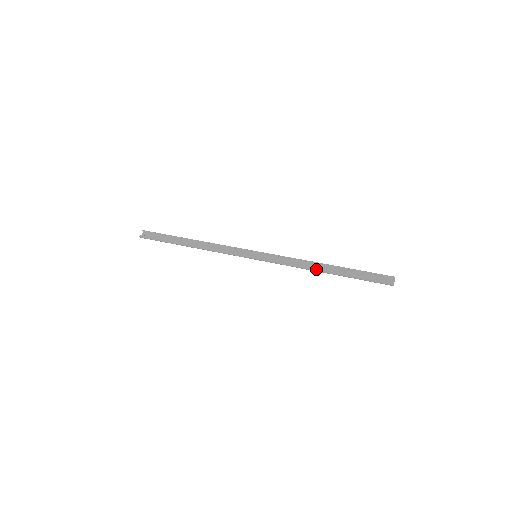
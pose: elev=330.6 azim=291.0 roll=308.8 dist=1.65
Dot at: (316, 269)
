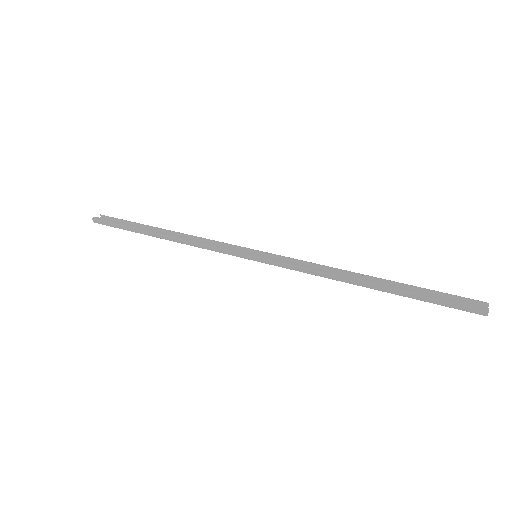
Dot at: (351, 277)
